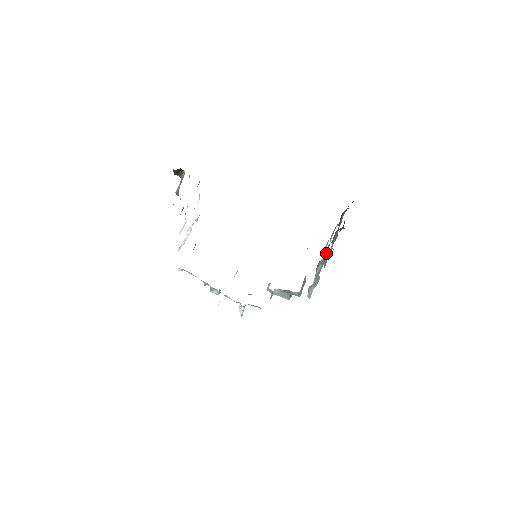
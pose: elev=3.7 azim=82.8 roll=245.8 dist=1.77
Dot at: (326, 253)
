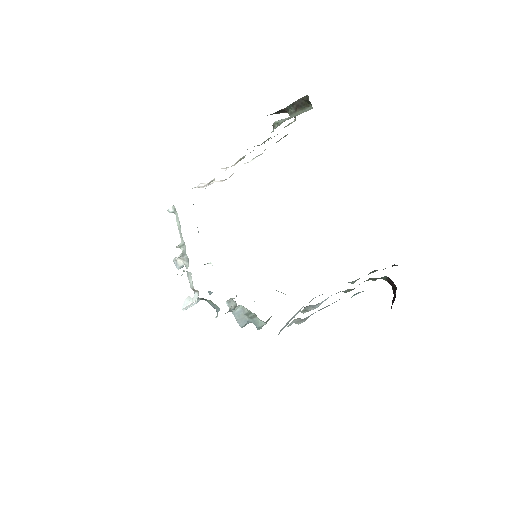
Dot at: (323, 301)
